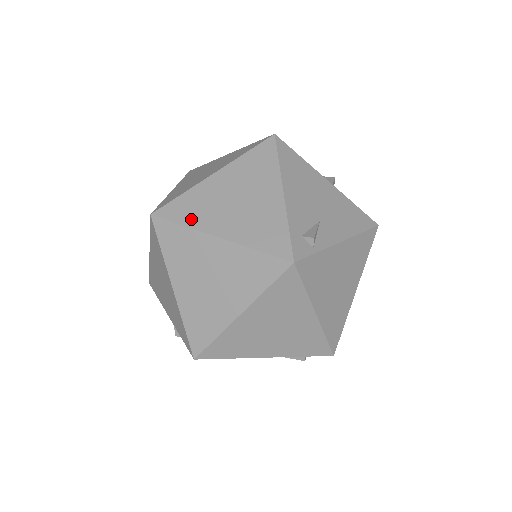
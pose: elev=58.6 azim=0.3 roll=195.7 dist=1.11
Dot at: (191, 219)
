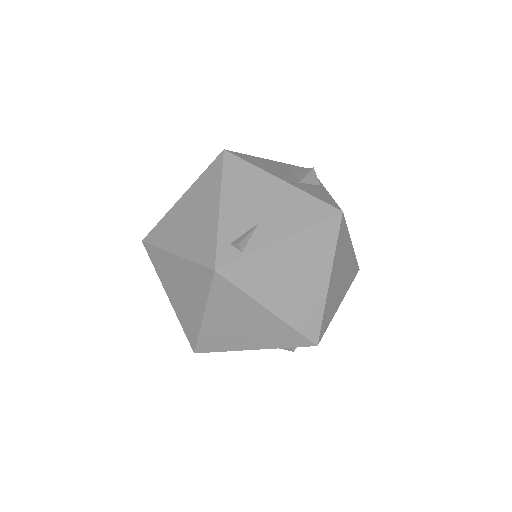
Dot at: (162, 241)
